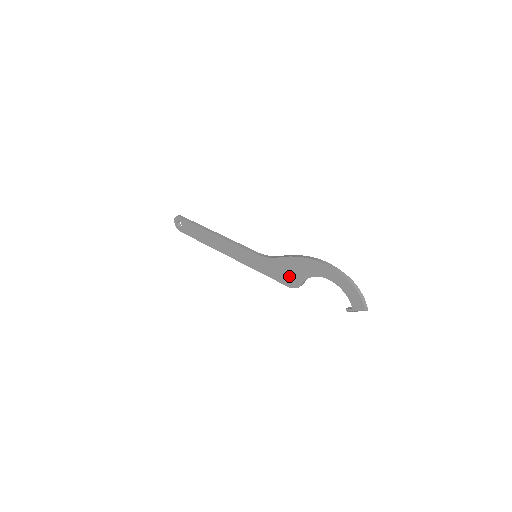
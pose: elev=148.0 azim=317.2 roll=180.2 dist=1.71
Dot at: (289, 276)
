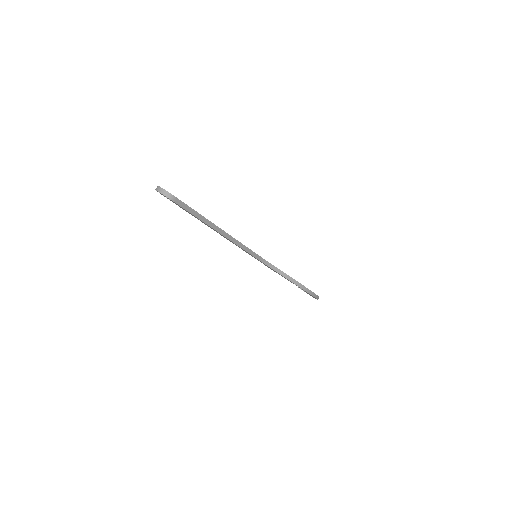
Dot at: occluded
